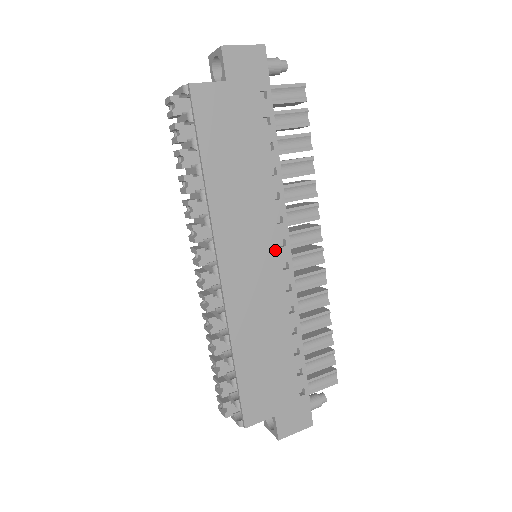
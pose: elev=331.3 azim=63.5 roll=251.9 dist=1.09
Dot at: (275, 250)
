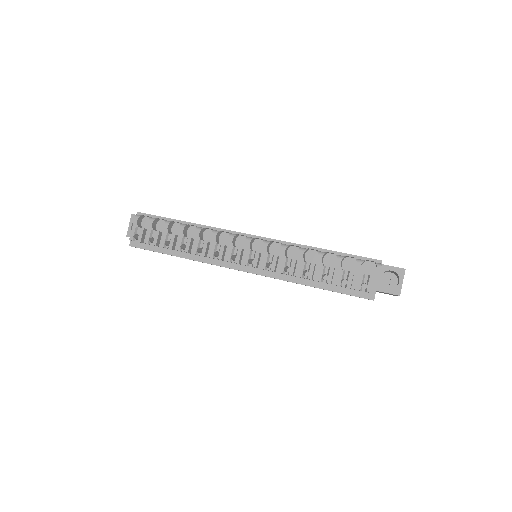
Dot at: occluded
